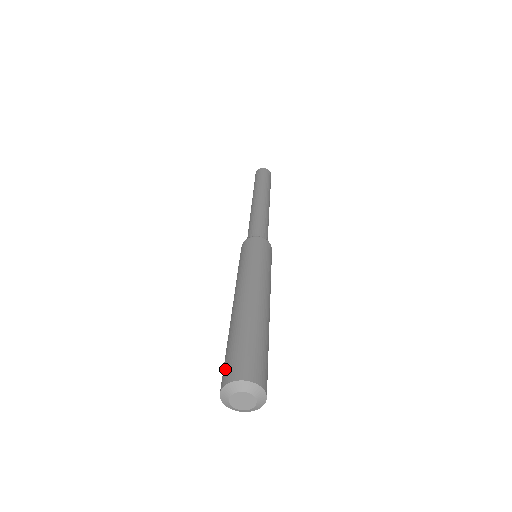
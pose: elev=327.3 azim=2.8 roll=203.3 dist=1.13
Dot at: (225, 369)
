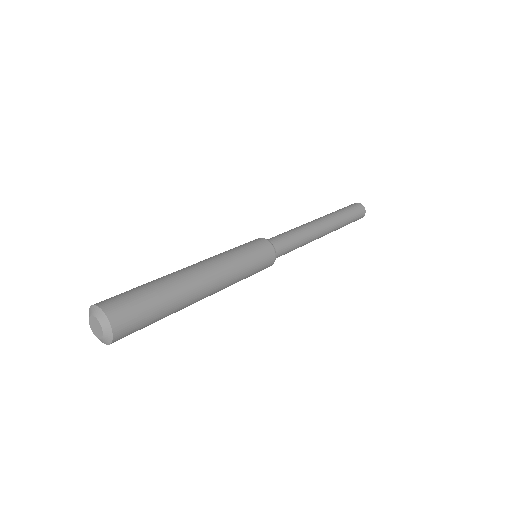
Dot at: occluded
